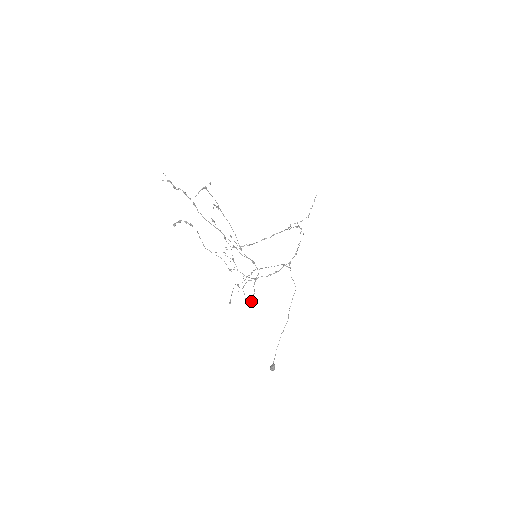
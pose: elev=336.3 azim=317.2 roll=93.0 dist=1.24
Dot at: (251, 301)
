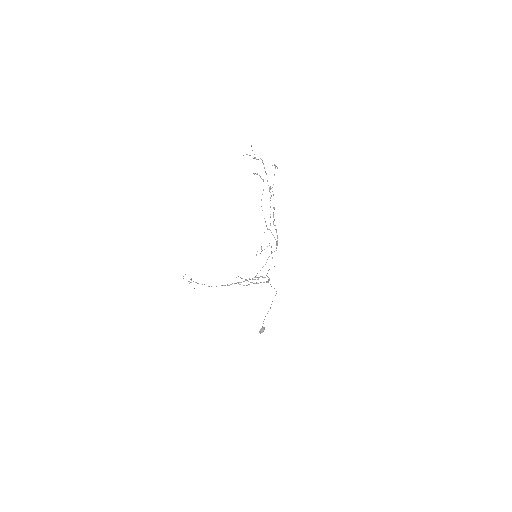
Dot at: occluded
